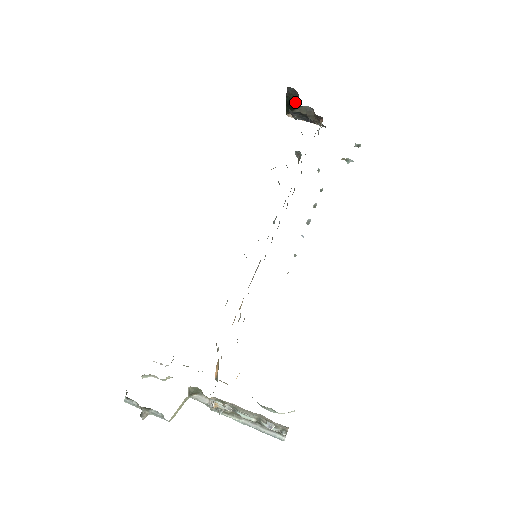
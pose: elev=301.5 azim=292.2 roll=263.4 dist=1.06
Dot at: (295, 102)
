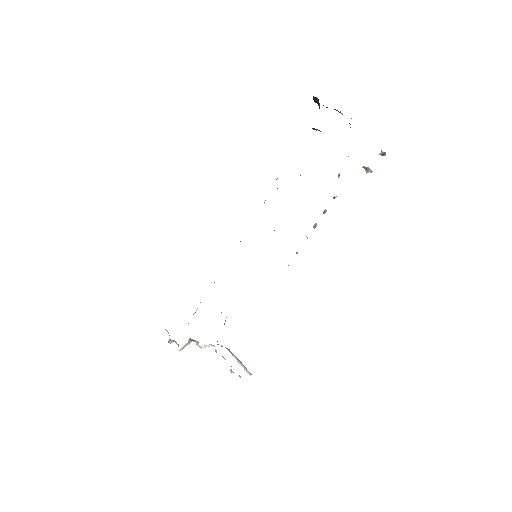
Dot at: occluded
